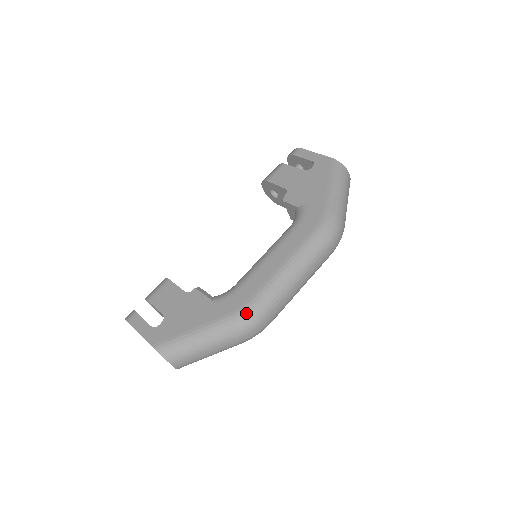
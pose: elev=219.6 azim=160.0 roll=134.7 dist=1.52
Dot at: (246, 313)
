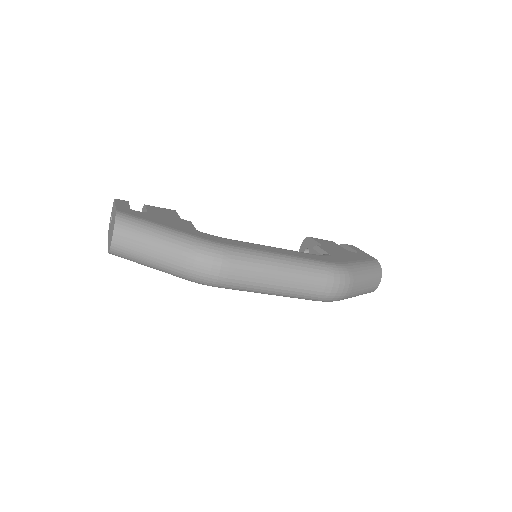
Dot at: (215, 246)
